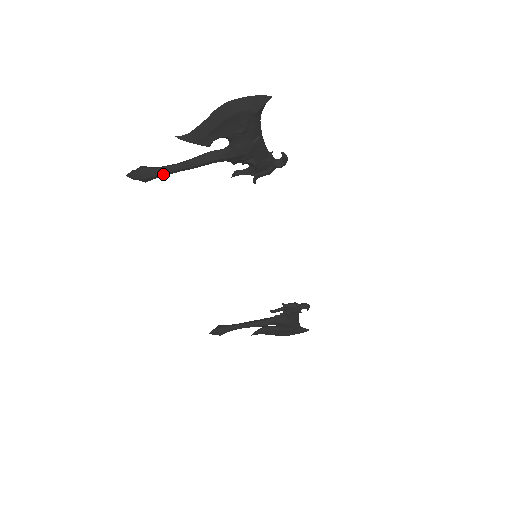
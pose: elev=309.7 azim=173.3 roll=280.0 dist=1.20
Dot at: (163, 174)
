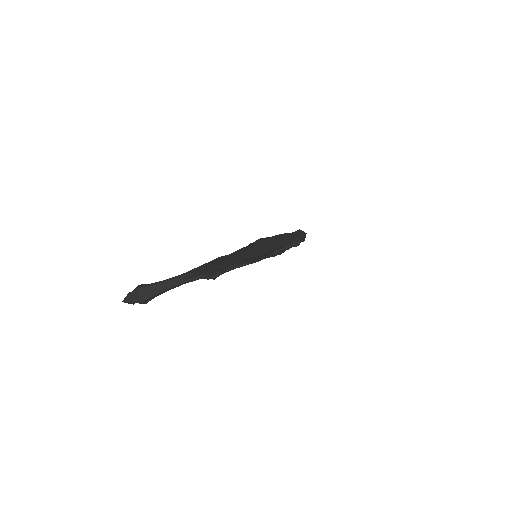
Dot at: (166, 291)
